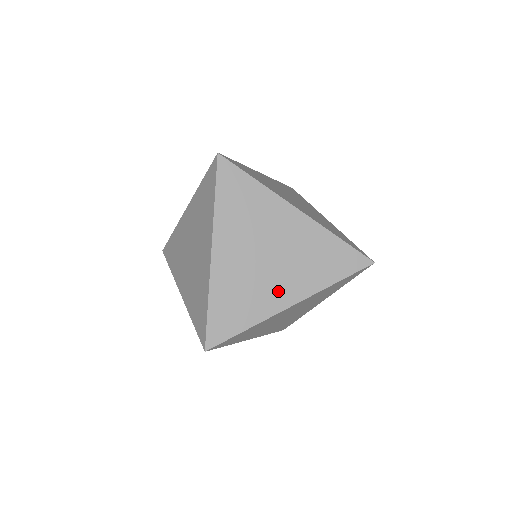
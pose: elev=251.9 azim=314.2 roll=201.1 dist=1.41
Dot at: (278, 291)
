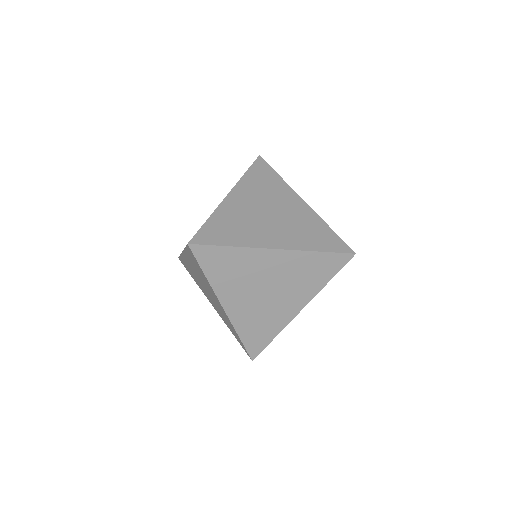
Dot at: (268, 235)
